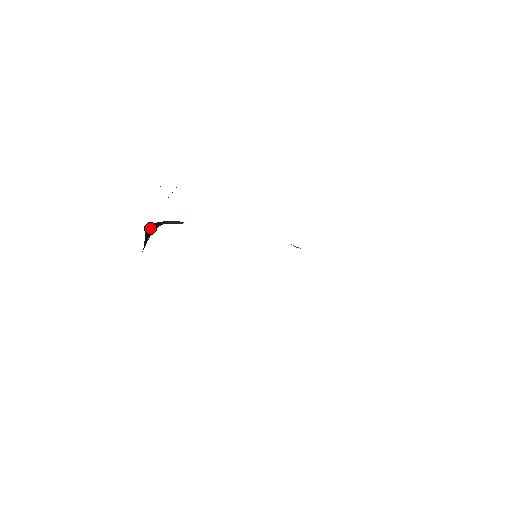
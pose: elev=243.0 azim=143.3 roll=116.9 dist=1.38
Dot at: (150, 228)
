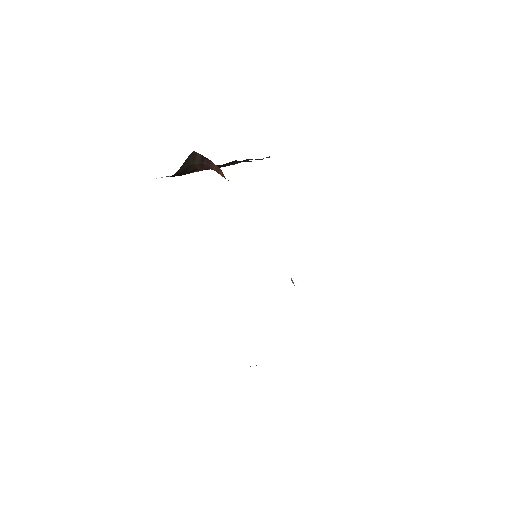
Dot at: (195, 158)
